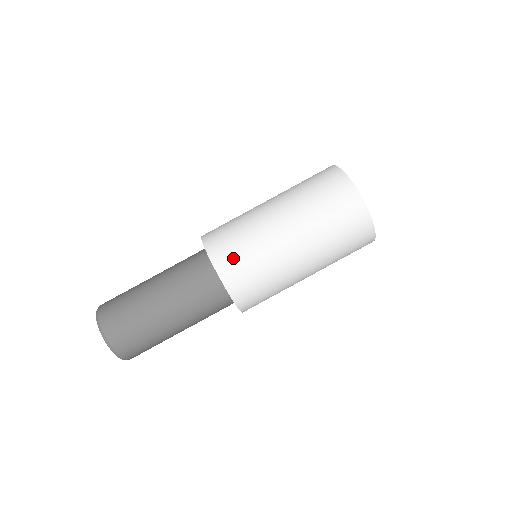
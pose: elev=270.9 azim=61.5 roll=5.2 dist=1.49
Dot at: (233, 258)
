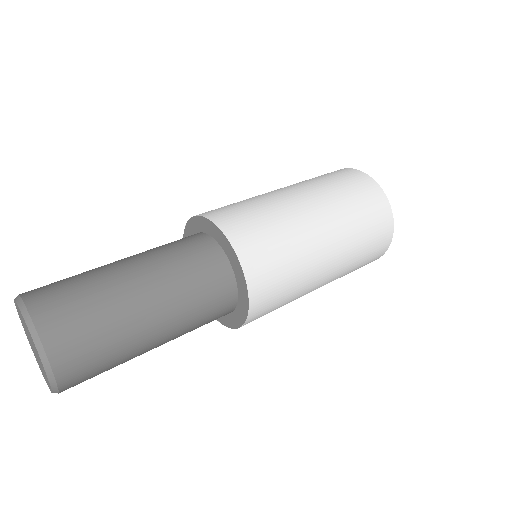
Dot at: (244, 221)
